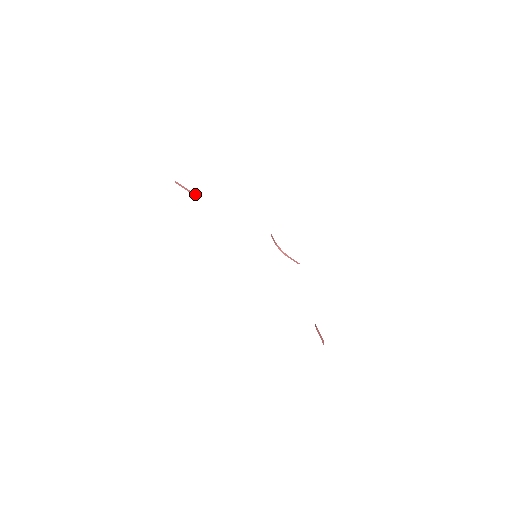
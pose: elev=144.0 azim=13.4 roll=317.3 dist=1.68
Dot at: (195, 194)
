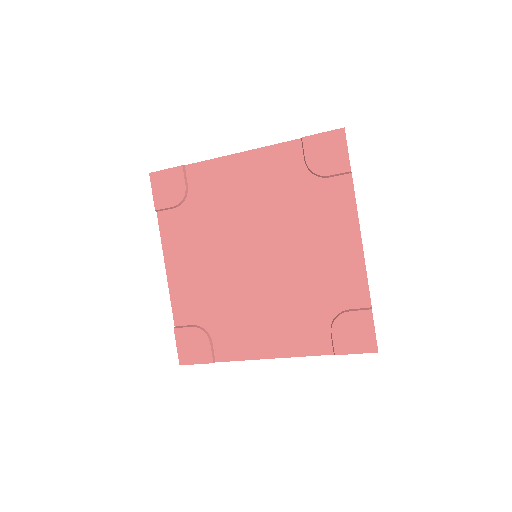
Dot at: (186, 193)
